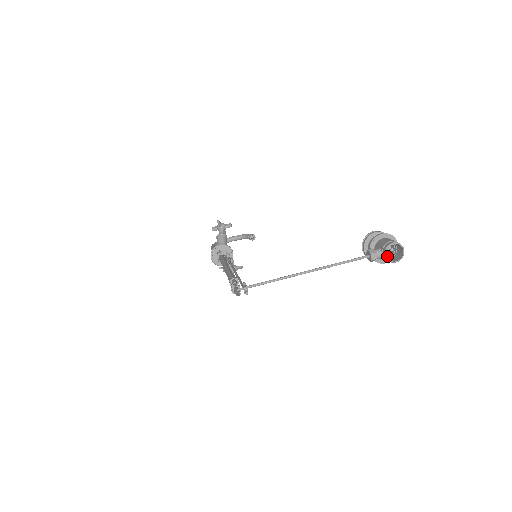
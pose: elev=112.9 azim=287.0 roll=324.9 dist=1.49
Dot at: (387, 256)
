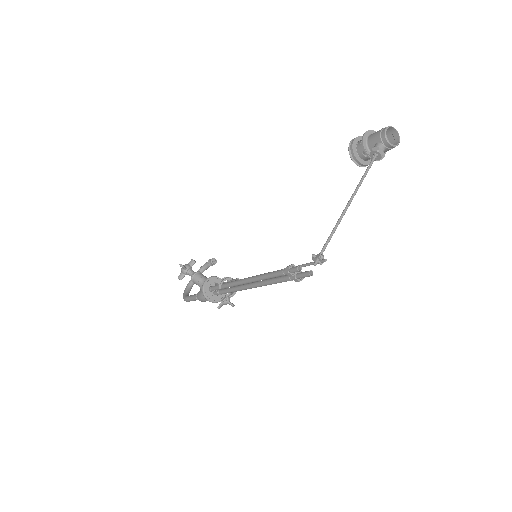
Dot at: occluded
